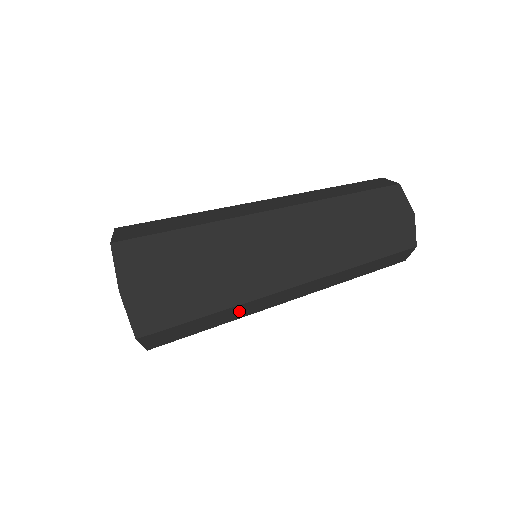
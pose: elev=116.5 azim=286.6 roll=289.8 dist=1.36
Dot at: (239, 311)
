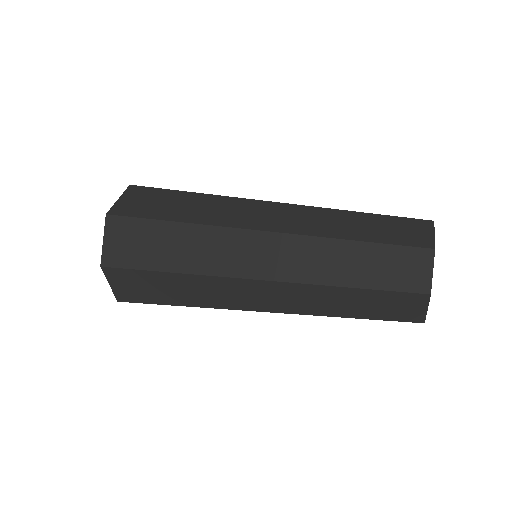
Dot at: (206, 290)
